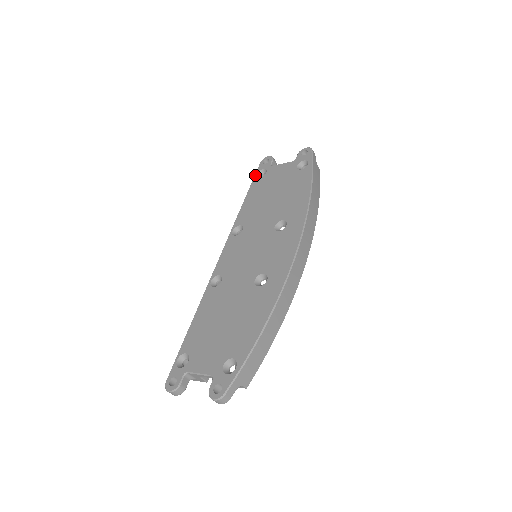
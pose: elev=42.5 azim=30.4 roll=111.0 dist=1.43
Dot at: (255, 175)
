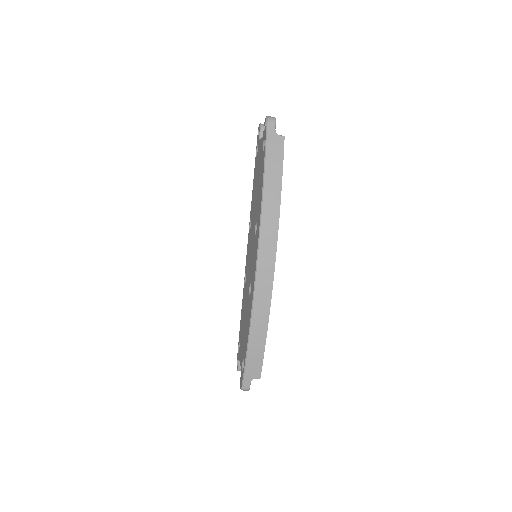
Dot at: (256, 152)
